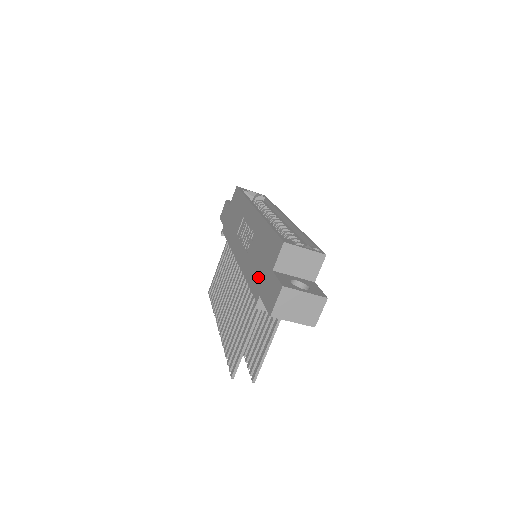
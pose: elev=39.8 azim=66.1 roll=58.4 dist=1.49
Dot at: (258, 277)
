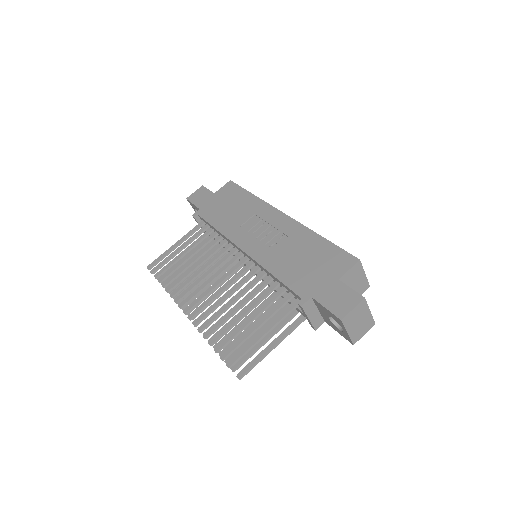
Dot at: (305, 278)
